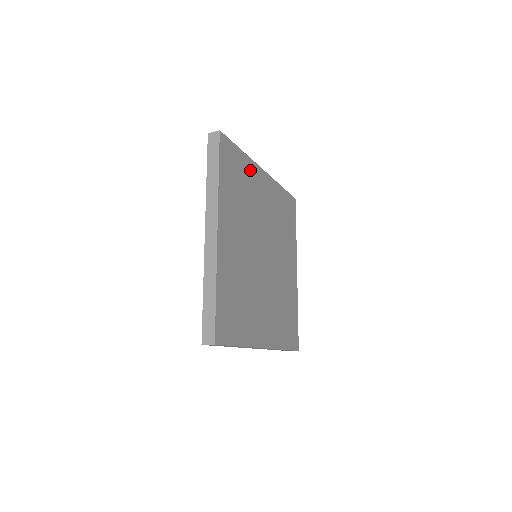
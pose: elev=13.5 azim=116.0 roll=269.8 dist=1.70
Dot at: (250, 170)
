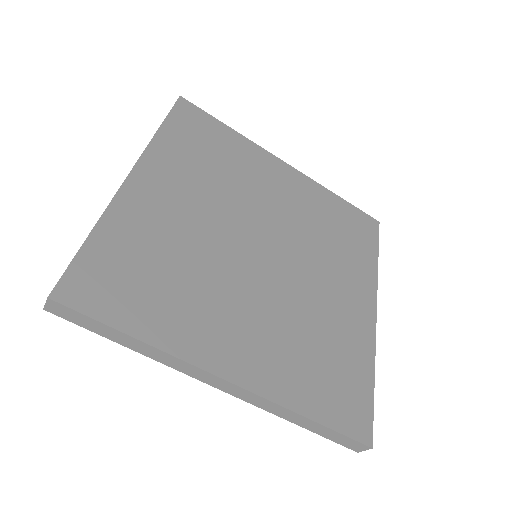
Dot at: (247, 150)
